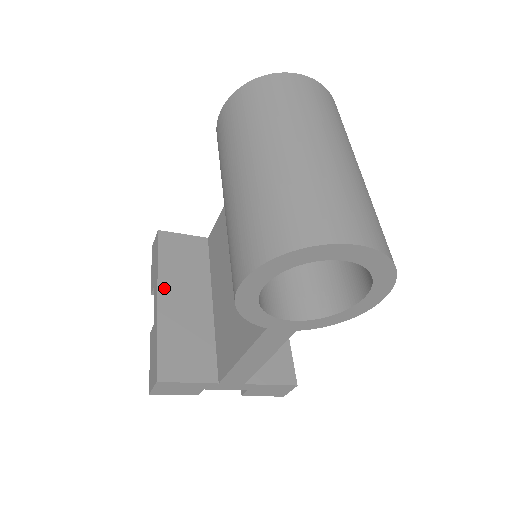
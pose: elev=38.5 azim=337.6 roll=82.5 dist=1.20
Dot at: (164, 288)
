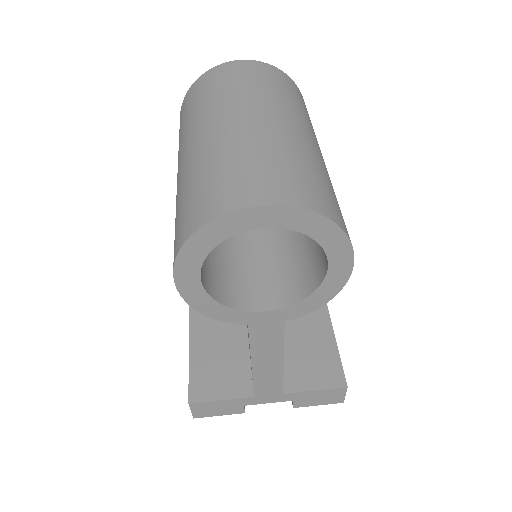
Dot at: (196, 311)
